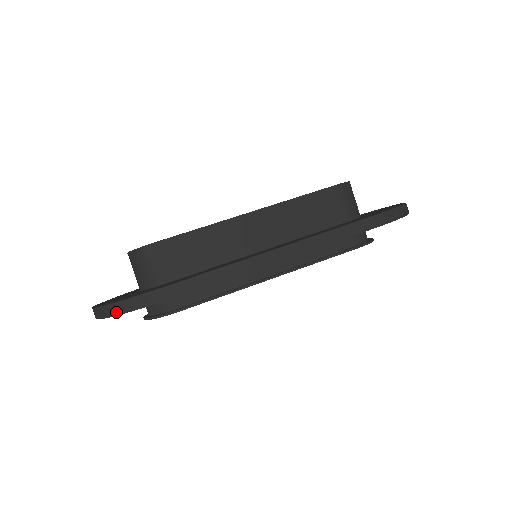
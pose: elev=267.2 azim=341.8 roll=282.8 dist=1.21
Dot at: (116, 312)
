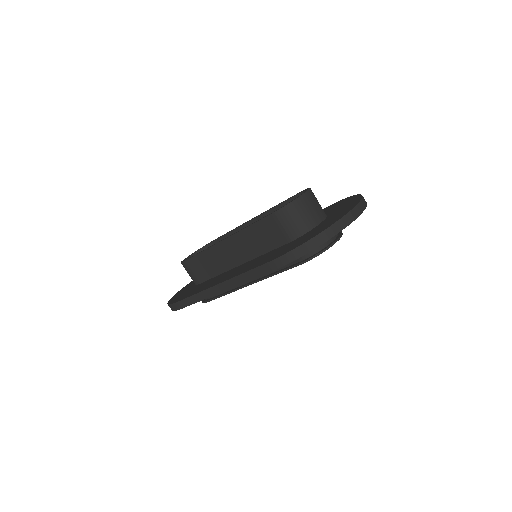
Dot at: occluded
